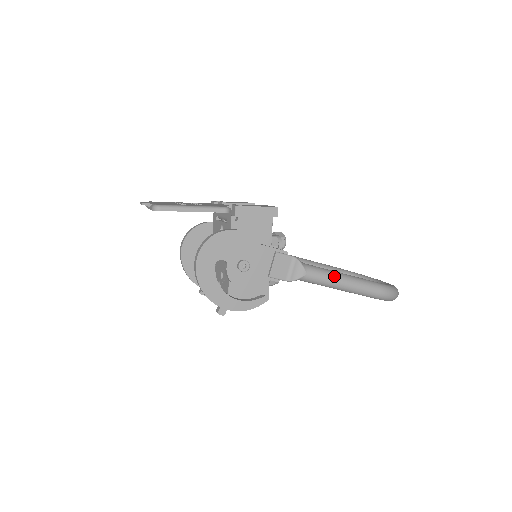
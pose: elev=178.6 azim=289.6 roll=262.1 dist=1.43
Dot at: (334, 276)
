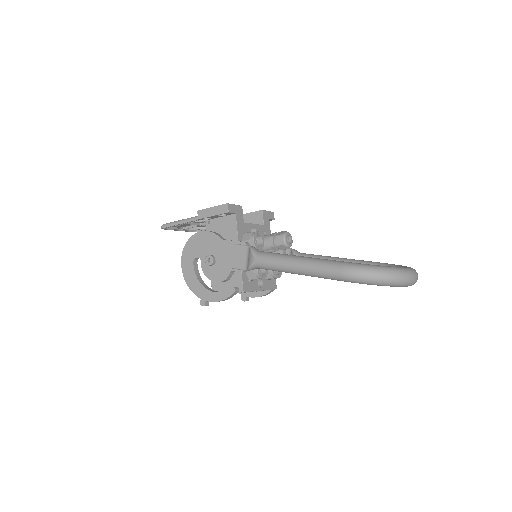
Dot at: (284, 259)
